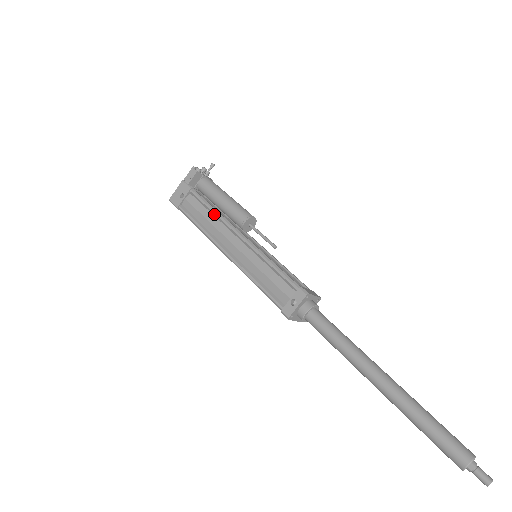
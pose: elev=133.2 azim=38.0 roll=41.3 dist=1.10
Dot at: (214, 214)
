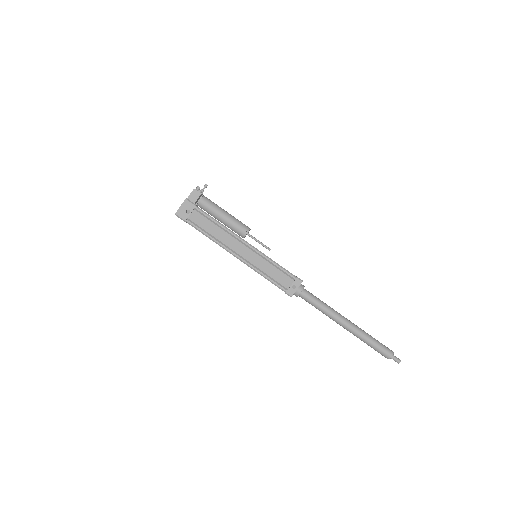
Dot at: (221, 227)
